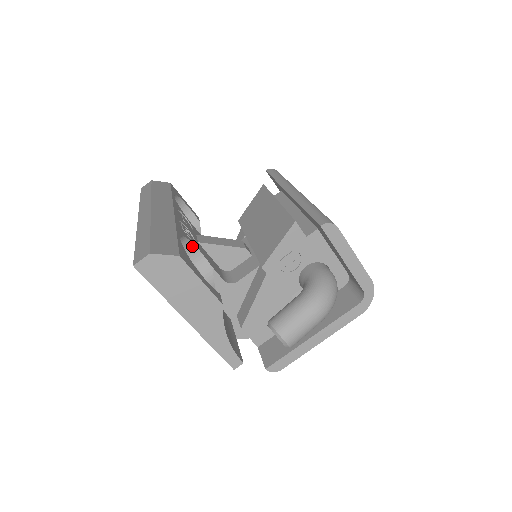
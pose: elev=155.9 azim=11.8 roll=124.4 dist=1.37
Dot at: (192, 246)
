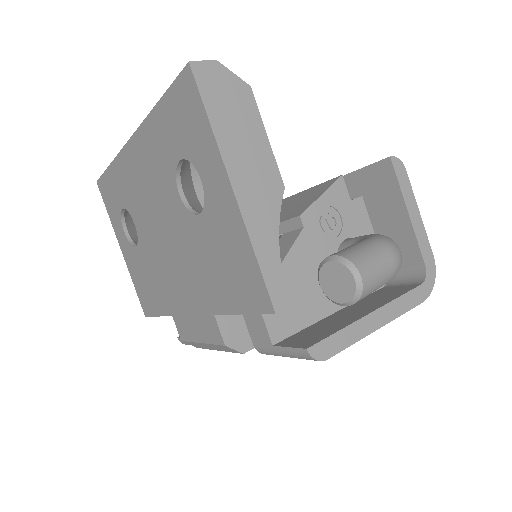
Dot at: occluded
